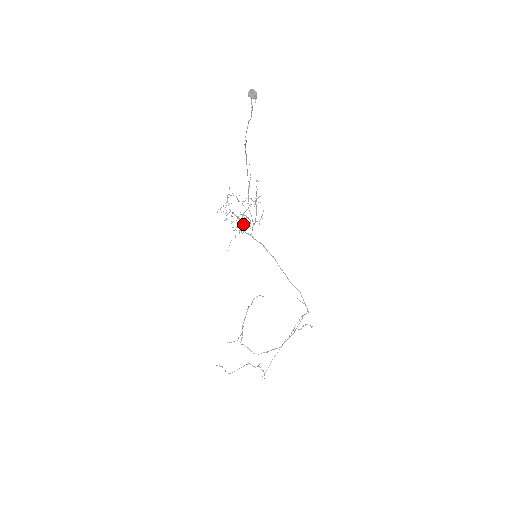
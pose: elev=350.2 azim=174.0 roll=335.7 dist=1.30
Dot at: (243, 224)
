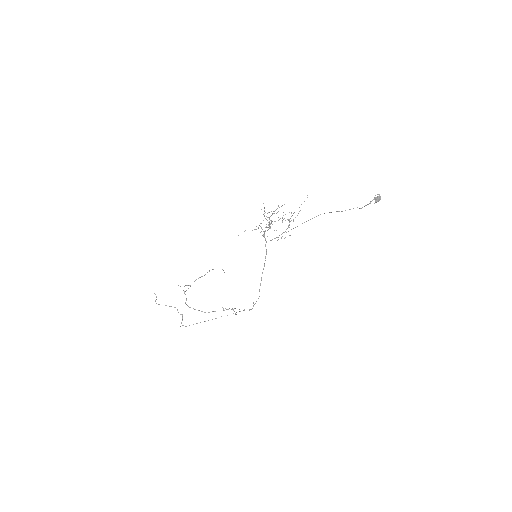
Dot at: occluded
